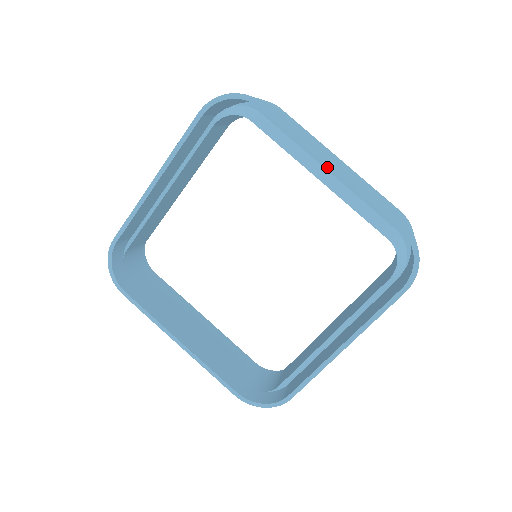
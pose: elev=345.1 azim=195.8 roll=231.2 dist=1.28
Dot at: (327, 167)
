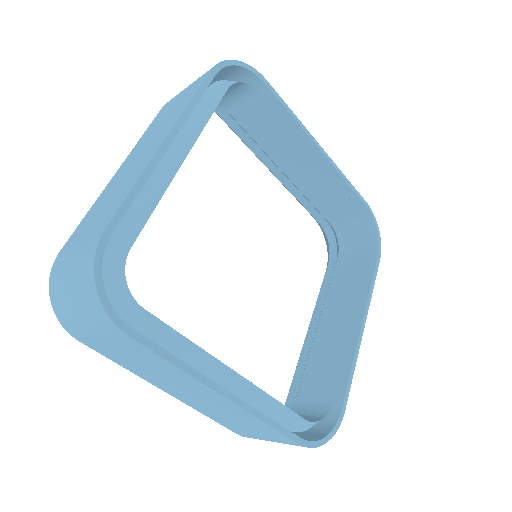
Dot at: occluded
